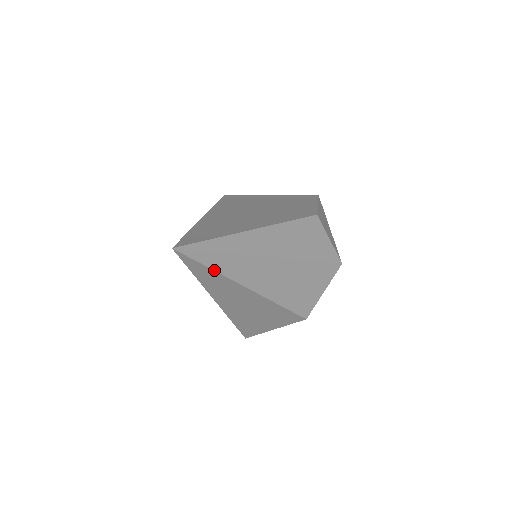
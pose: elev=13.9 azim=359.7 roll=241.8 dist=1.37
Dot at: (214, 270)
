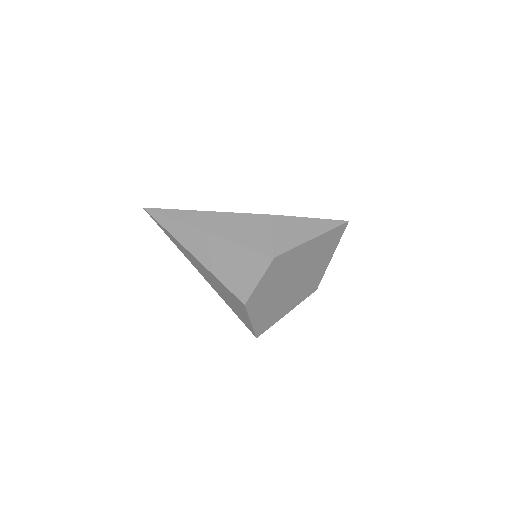
Dot at: (166, 229)
